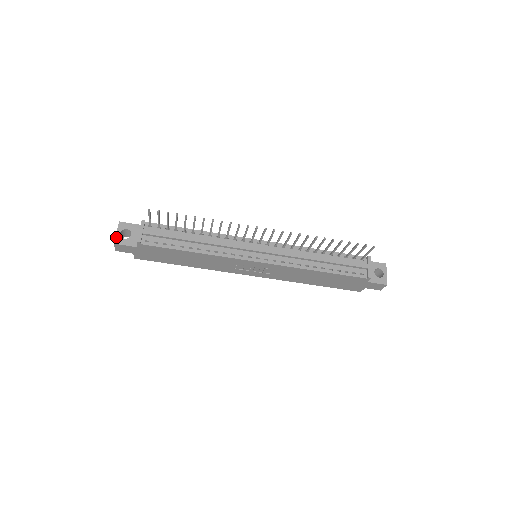
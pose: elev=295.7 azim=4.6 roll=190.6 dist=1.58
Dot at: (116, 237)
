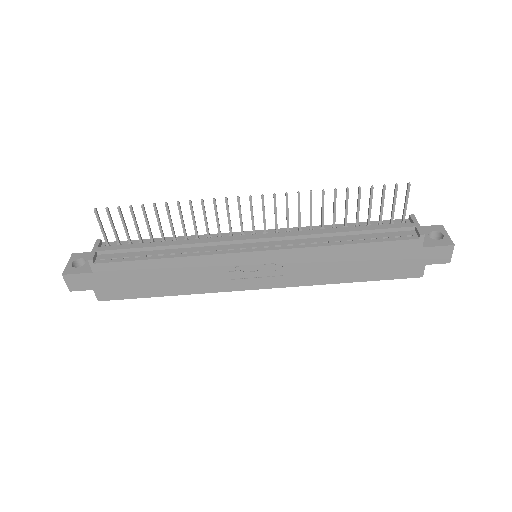
Dot at: (66, 268)
